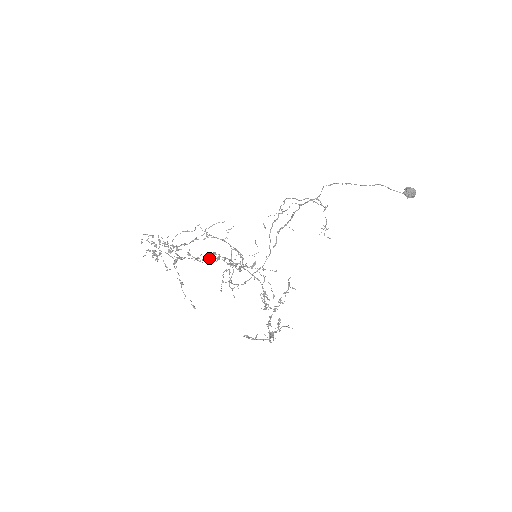
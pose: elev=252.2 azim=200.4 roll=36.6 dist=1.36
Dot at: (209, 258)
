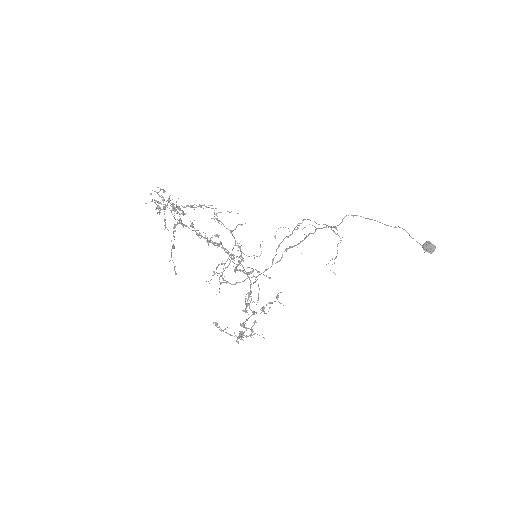
Dot at: (210, 238)
